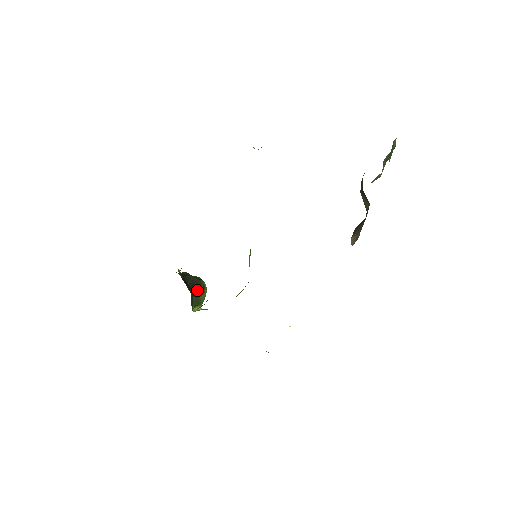
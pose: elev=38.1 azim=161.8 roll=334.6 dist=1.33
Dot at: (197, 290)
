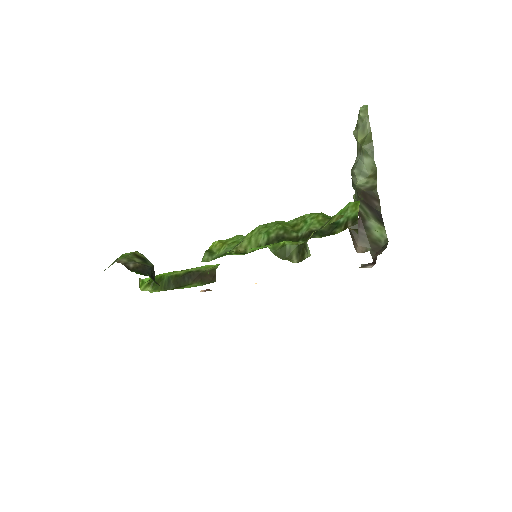
Dot at: occluded
